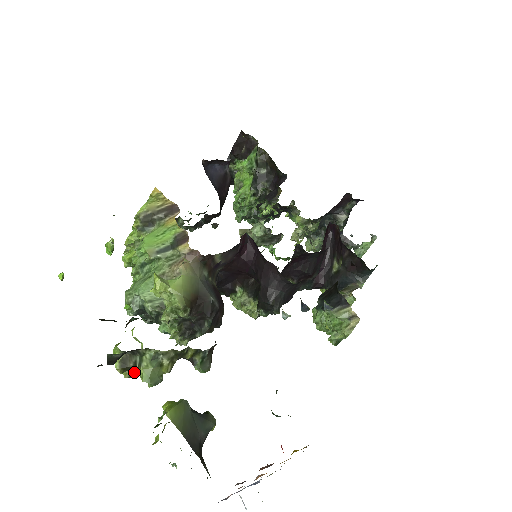
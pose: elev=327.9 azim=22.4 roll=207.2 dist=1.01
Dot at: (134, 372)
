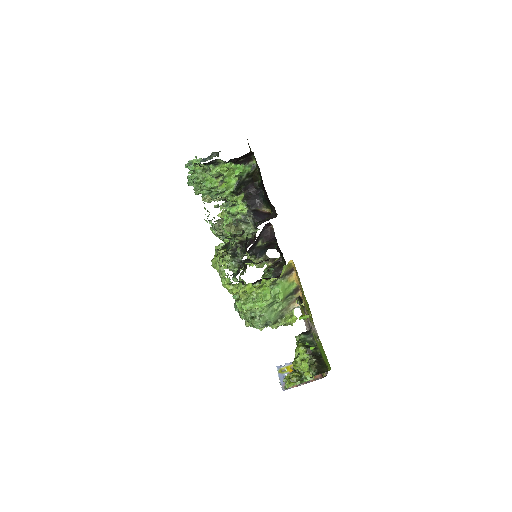
Dot at: occluded
